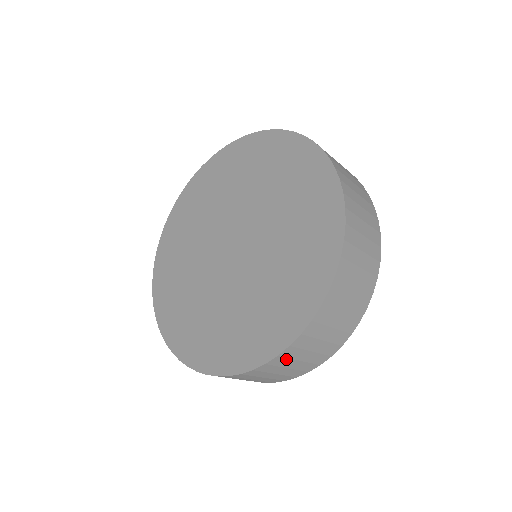
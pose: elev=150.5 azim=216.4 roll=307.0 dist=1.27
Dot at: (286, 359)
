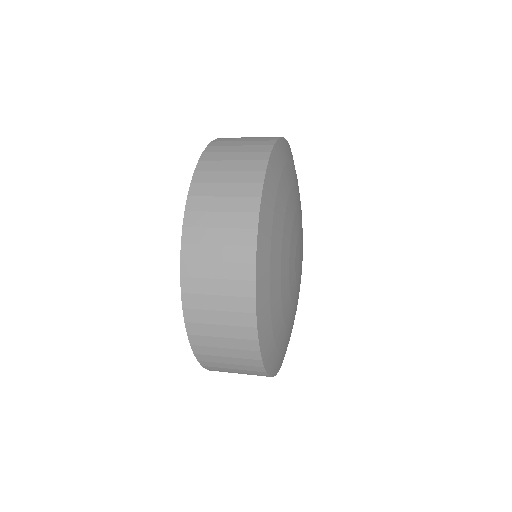
Dot at: occluded
